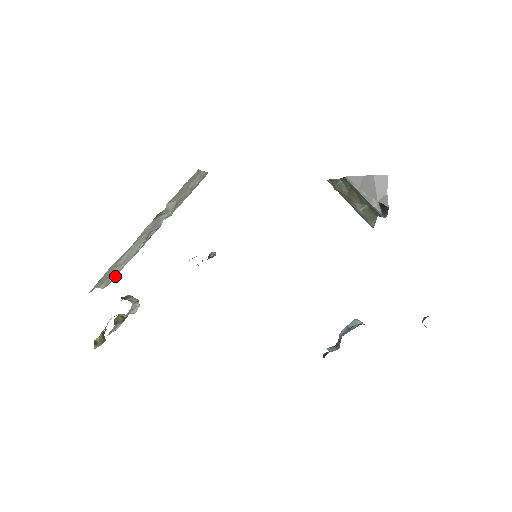
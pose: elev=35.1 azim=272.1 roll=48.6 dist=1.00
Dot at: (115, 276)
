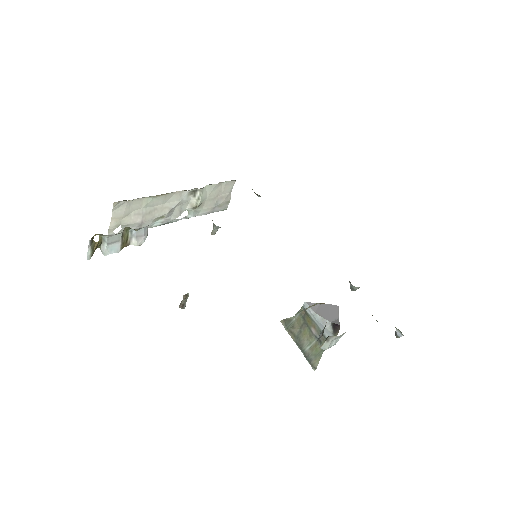
Dot at: occluded
